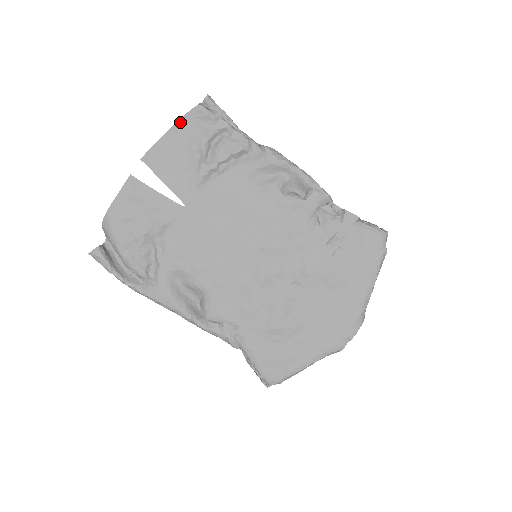
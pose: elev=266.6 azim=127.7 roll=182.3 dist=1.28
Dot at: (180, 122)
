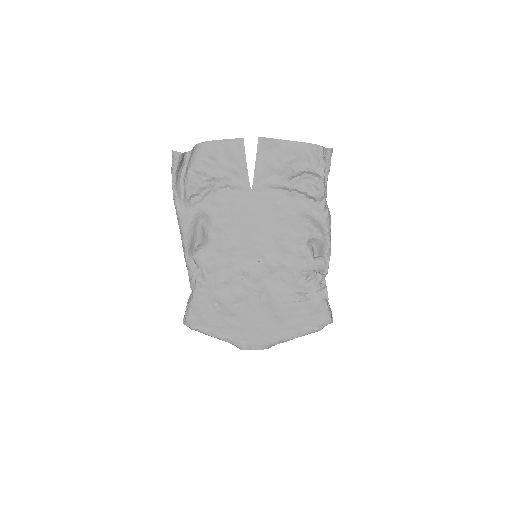
Dot at: (302, 144)
